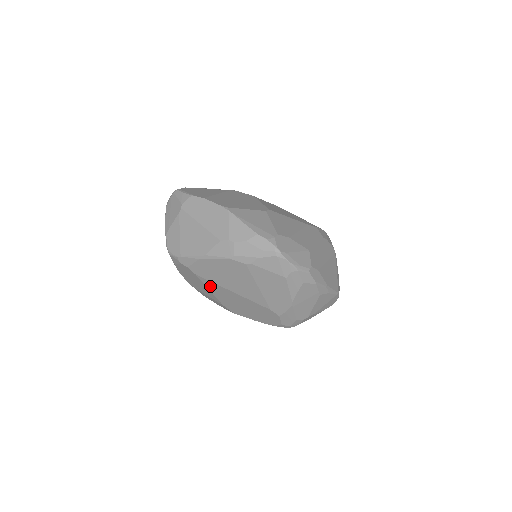
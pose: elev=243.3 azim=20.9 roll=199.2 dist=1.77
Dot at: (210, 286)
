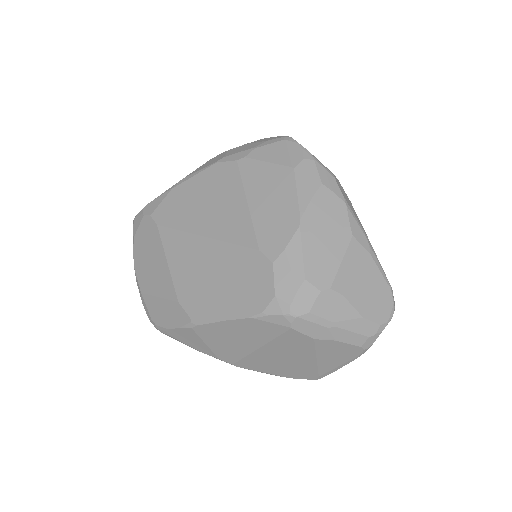
Dot at: (171, 246)
